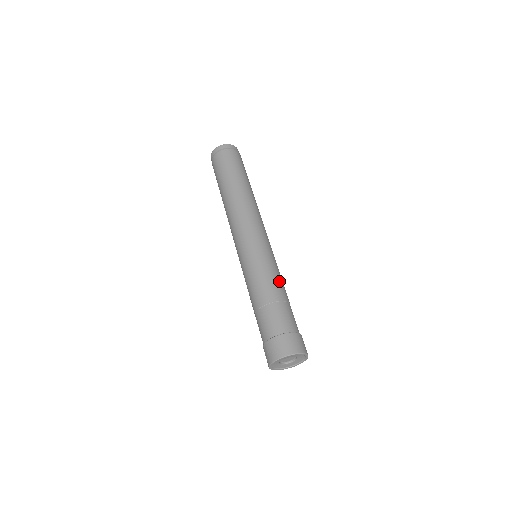
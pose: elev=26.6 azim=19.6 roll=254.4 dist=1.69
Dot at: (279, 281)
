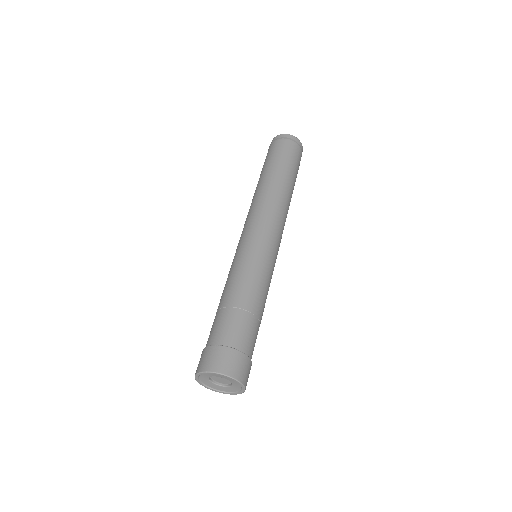
Dot at: (248, 284)
